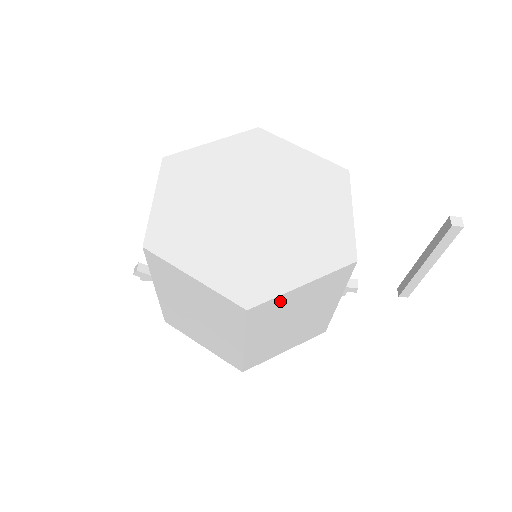
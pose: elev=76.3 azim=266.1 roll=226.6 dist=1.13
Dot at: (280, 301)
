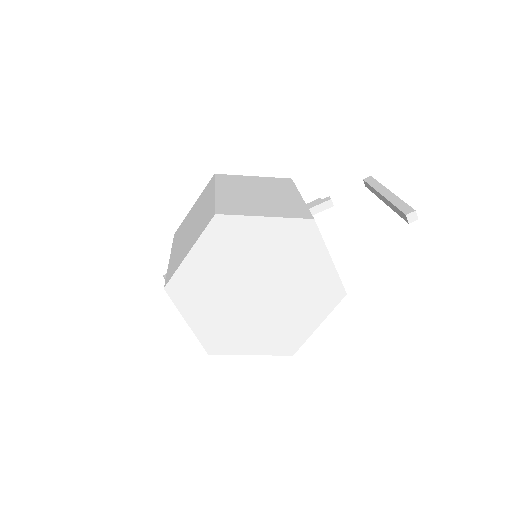
Dot at: occluded
